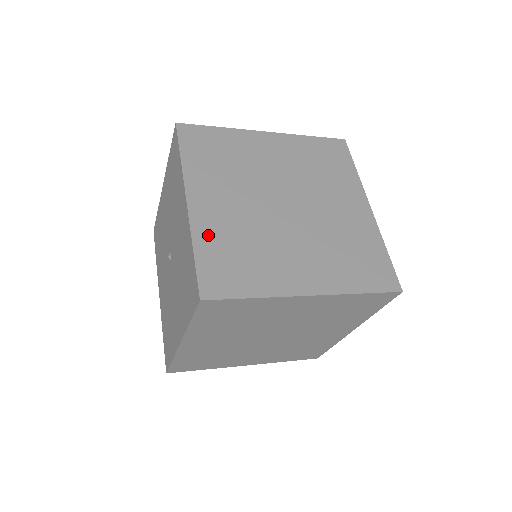
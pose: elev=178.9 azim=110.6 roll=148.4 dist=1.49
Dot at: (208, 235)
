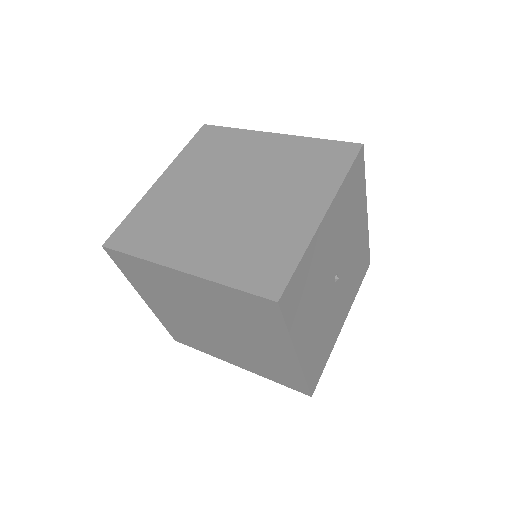
Dot at: (149, 205)
